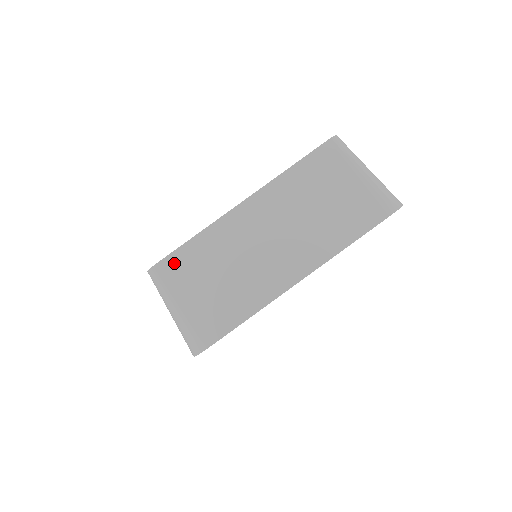
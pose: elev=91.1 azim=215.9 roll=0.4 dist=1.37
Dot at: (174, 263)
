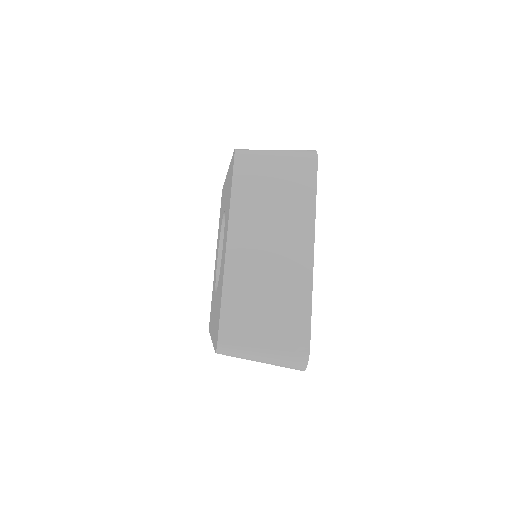
Dot at: occluded
